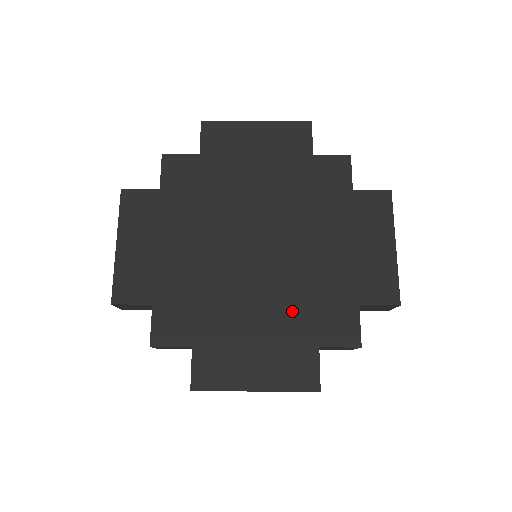
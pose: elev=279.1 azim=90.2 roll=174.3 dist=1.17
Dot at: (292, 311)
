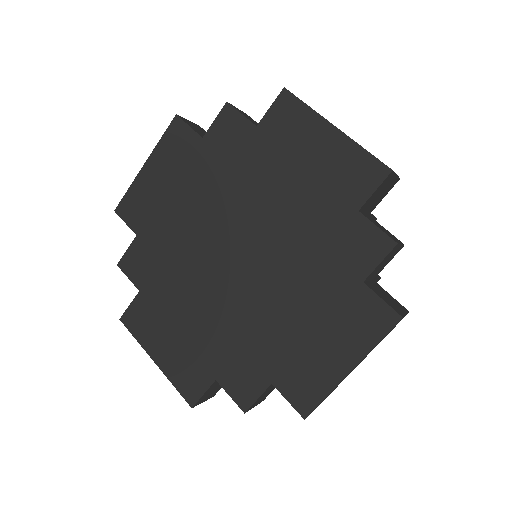
Dot at: (312, 276)
